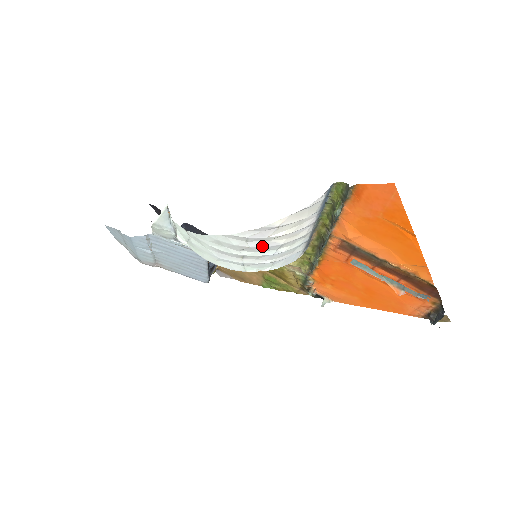
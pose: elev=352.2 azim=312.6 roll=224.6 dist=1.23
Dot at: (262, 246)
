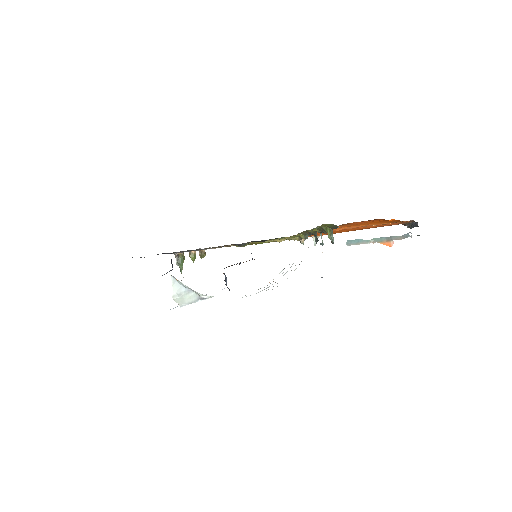
Dot at: occluded
